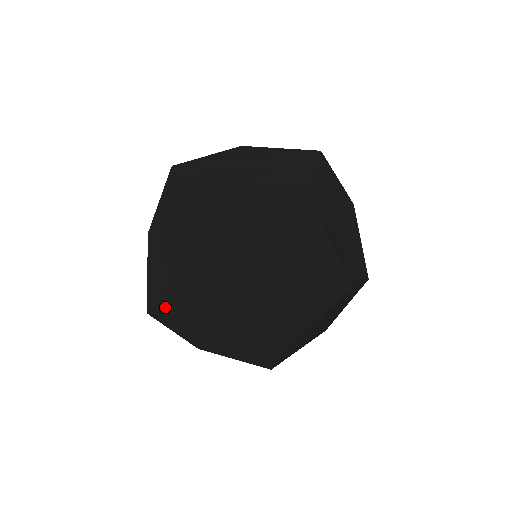
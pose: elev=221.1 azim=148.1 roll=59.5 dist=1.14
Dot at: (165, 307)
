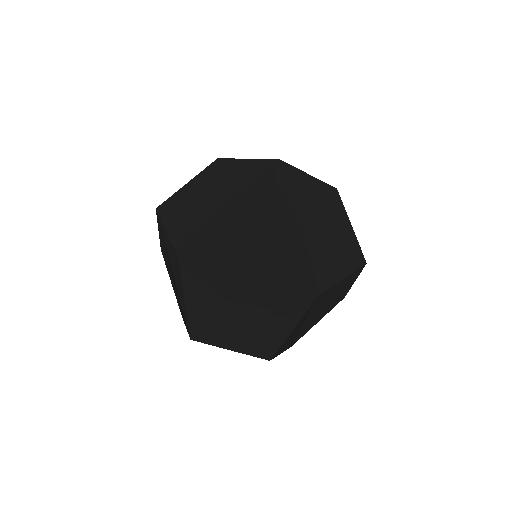
Dot at: (168, 230)
